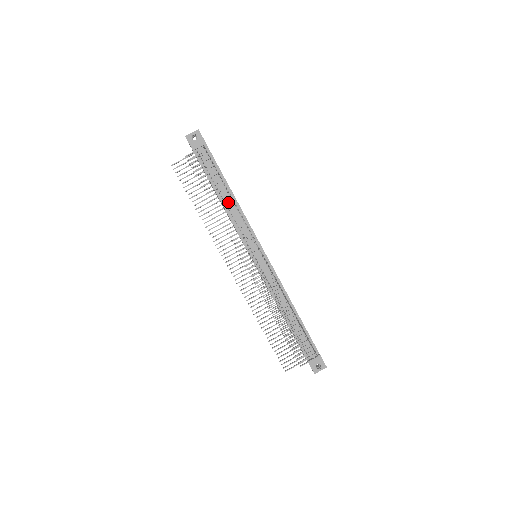
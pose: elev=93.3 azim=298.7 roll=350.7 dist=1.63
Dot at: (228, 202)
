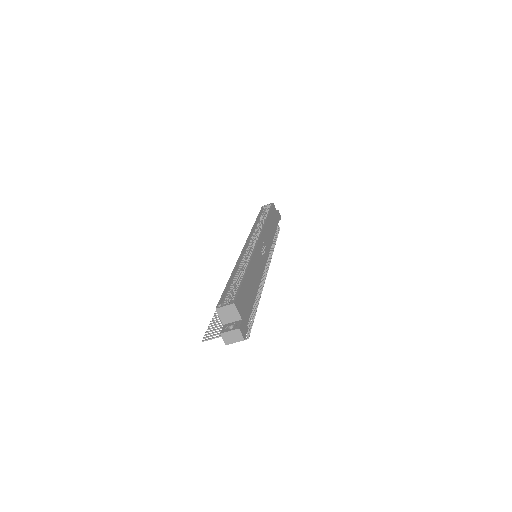
Dot at: occluded
